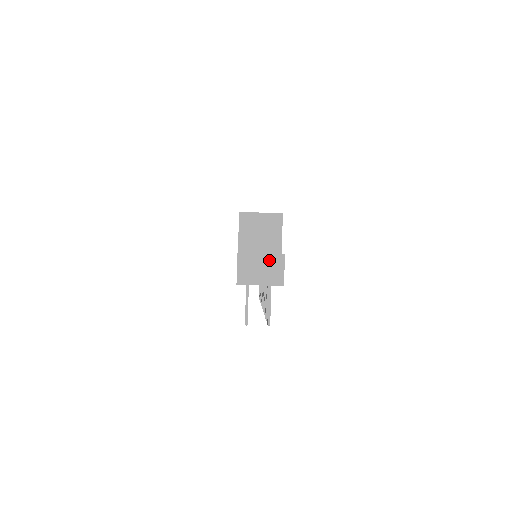
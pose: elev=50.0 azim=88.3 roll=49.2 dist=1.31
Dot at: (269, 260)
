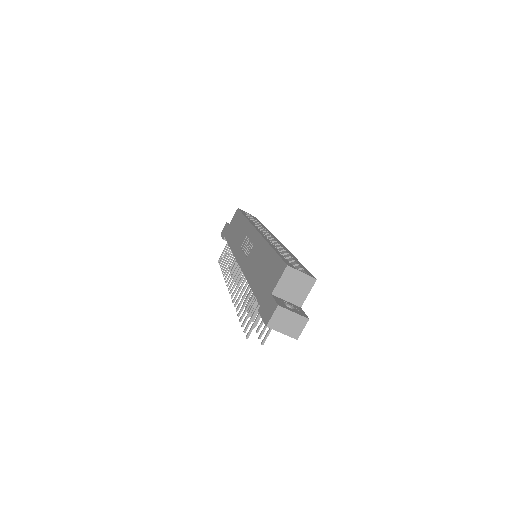
Dot at: (297, 319)
